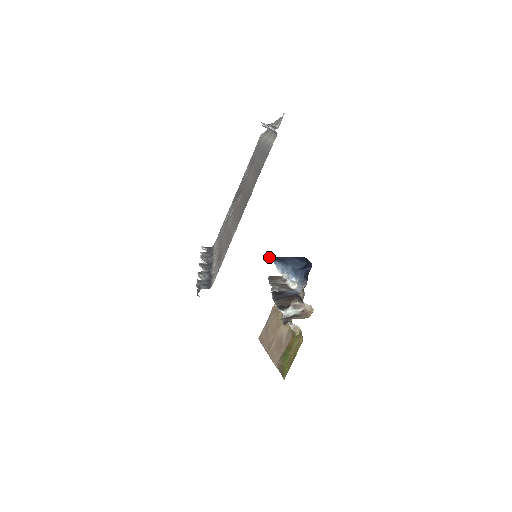
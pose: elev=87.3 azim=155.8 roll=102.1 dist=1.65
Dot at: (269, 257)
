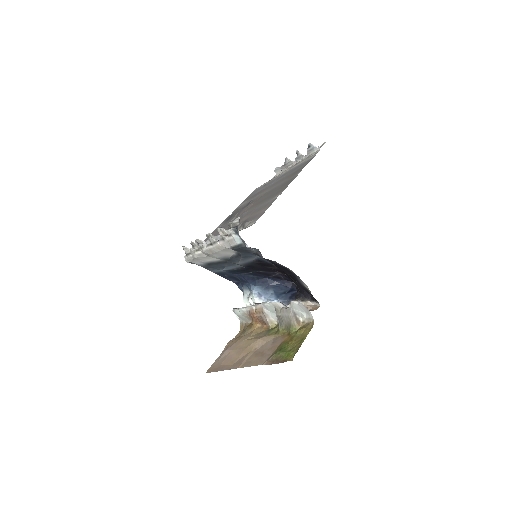
Dot at: (250, 278)
